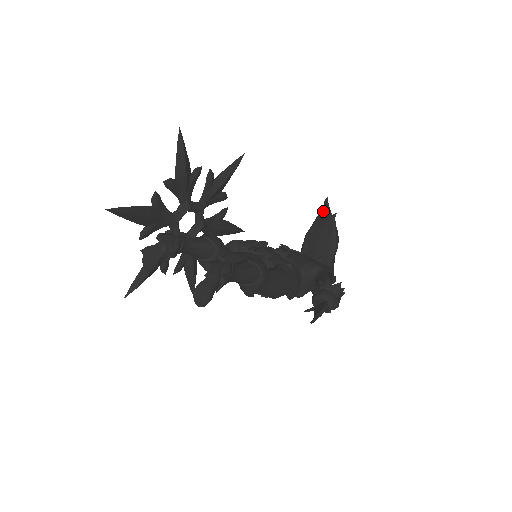
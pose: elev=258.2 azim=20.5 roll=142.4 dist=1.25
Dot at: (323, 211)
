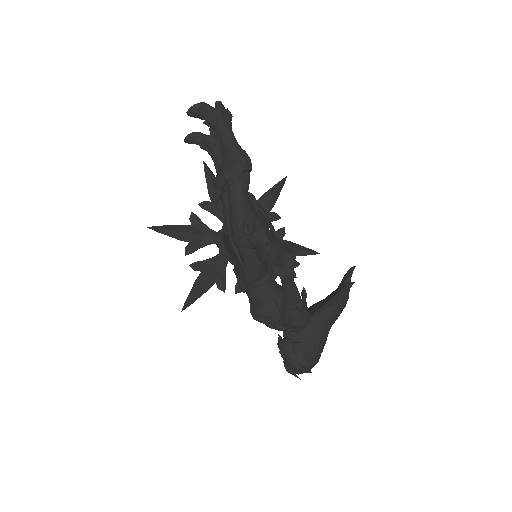
Dot at: (344, 276)
